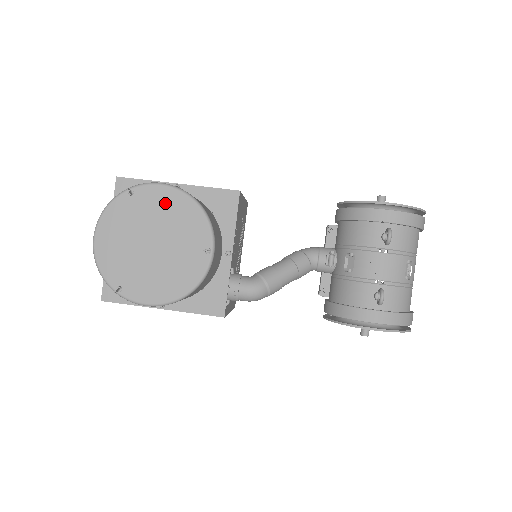
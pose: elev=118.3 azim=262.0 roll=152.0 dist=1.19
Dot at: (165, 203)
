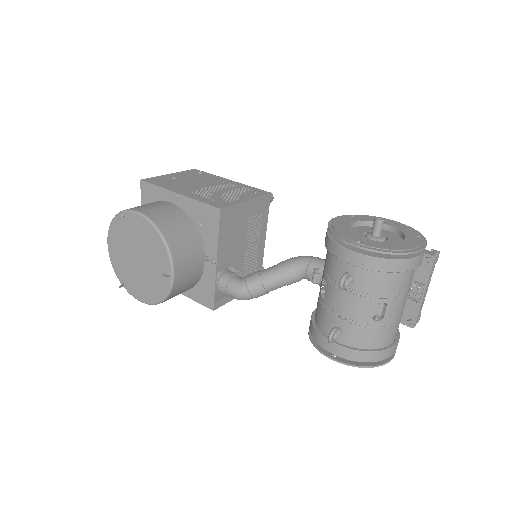
Dot at: (141, 229)
